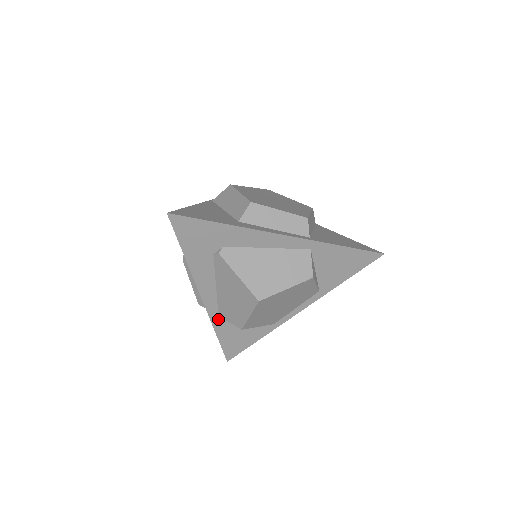
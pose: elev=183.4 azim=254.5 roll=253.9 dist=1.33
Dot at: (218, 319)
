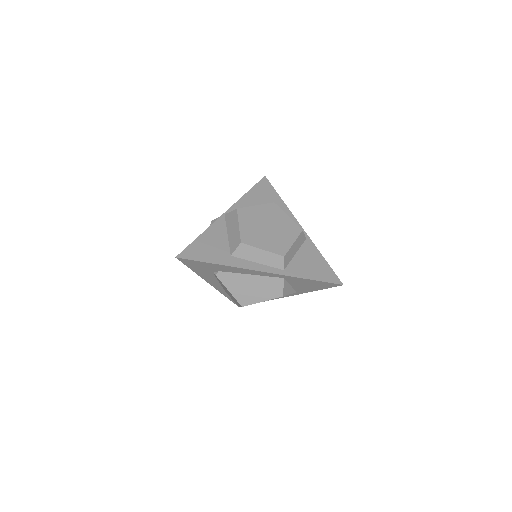
Dot at: (226, 293)
